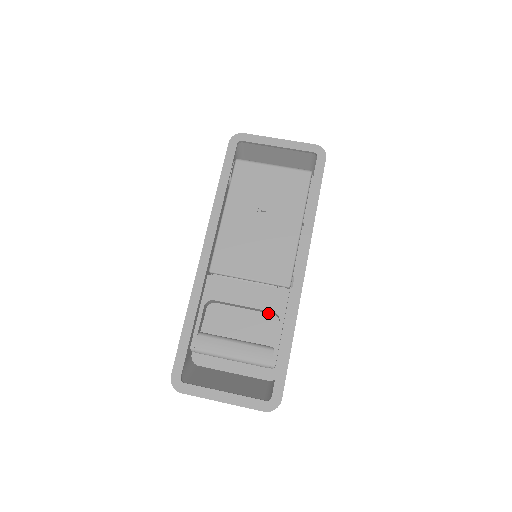
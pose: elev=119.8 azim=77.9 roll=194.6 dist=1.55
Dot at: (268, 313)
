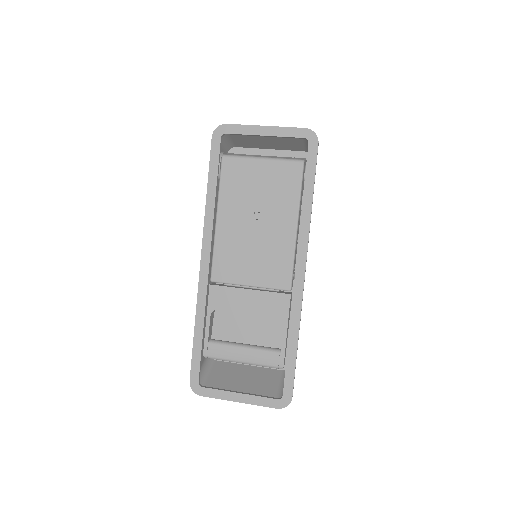
Dot at: occluded
